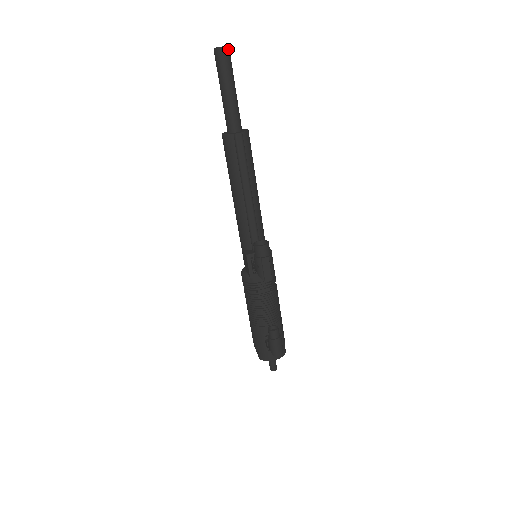
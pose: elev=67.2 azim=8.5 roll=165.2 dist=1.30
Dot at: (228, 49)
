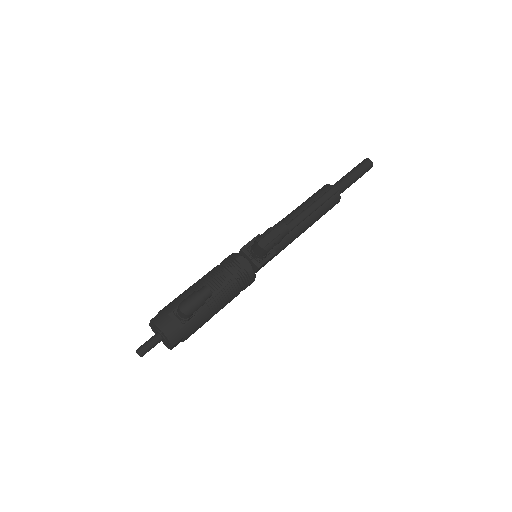
Dot at: (372, 165)
